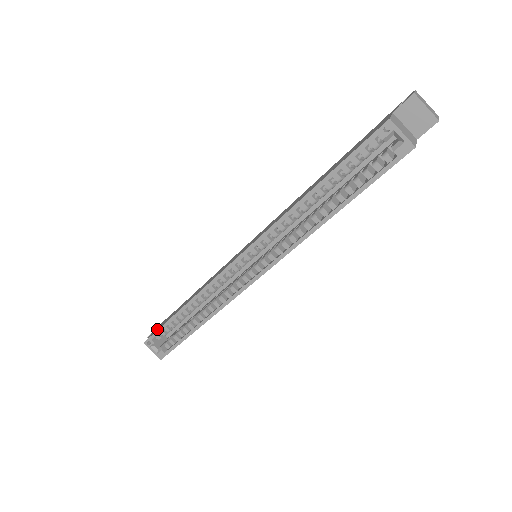
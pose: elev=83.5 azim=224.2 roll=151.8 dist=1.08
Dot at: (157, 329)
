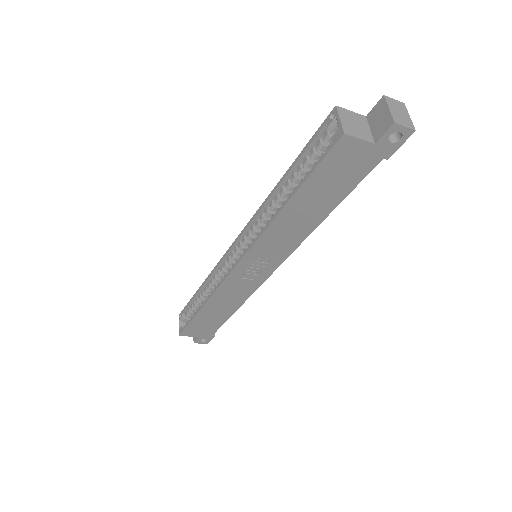
Dot at: occluded
